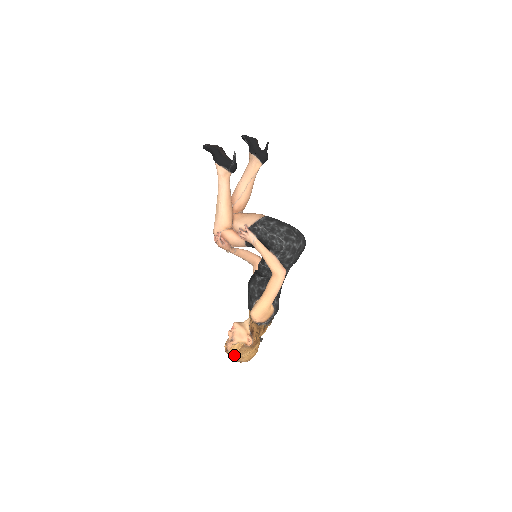
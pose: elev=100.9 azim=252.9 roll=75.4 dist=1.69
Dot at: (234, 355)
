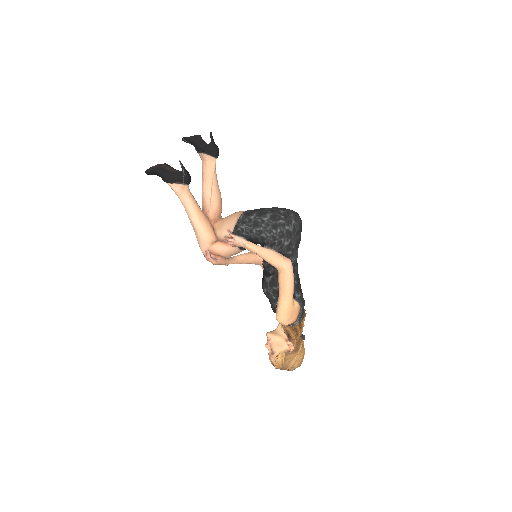
Dot at: (282, 367)
